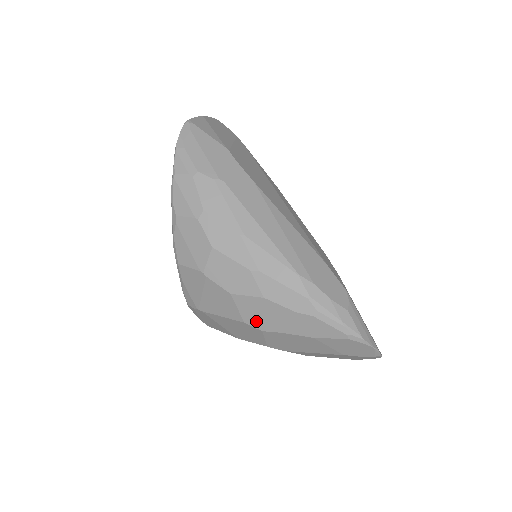
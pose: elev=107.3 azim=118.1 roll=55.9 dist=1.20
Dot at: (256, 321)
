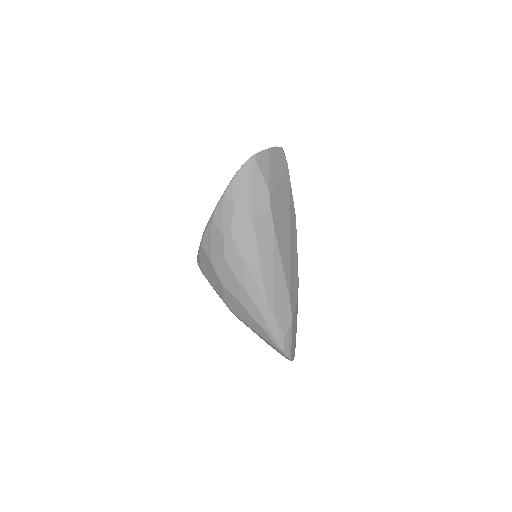
Dot at: (231, 306)
